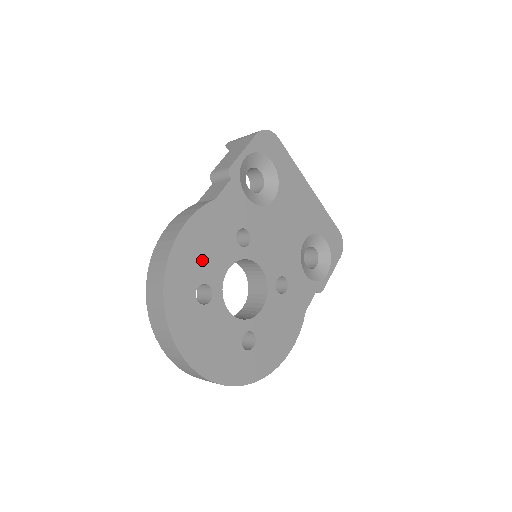
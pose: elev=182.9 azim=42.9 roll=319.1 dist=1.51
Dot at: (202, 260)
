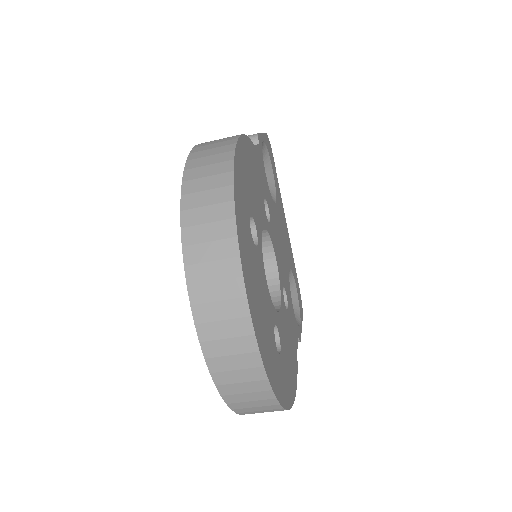
Dot at: (251, 190)
